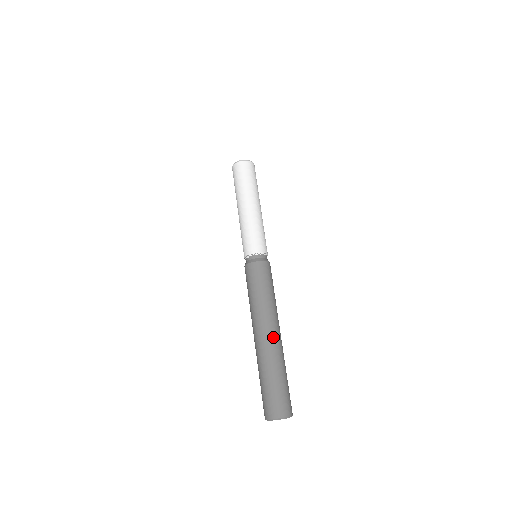
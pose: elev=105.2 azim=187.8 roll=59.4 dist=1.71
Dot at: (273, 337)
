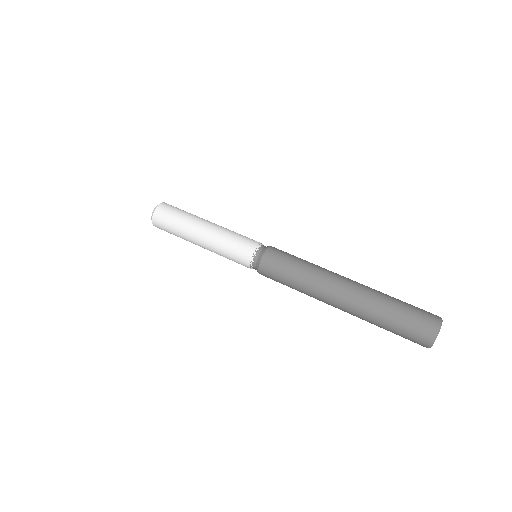
Dot at: (352, 281)
